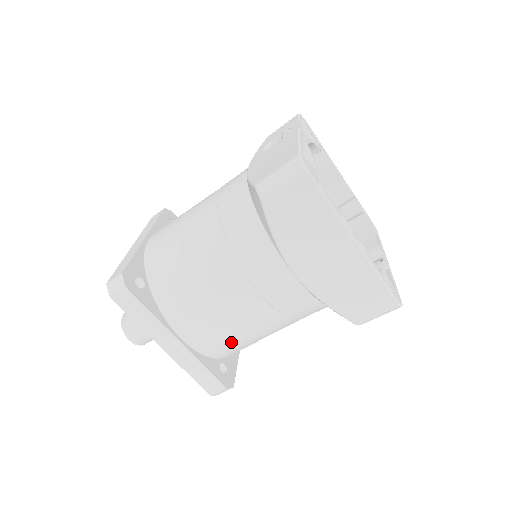
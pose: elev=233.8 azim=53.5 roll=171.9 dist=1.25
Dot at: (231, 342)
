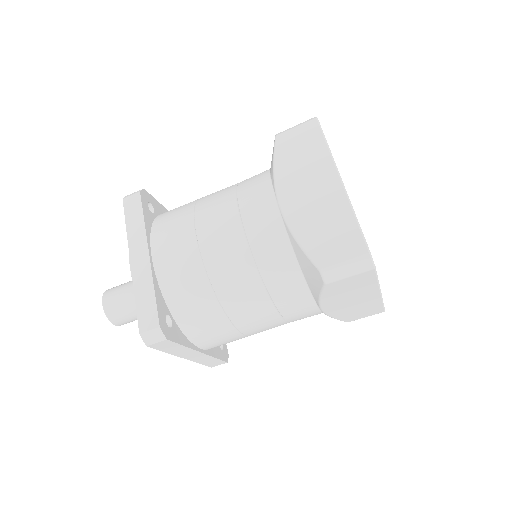
Dot at: (192, 280)
